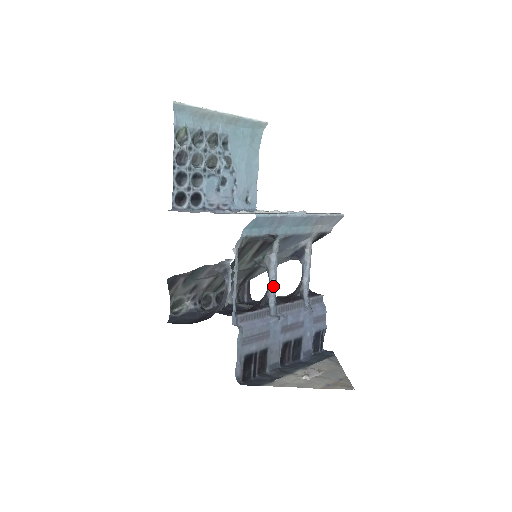
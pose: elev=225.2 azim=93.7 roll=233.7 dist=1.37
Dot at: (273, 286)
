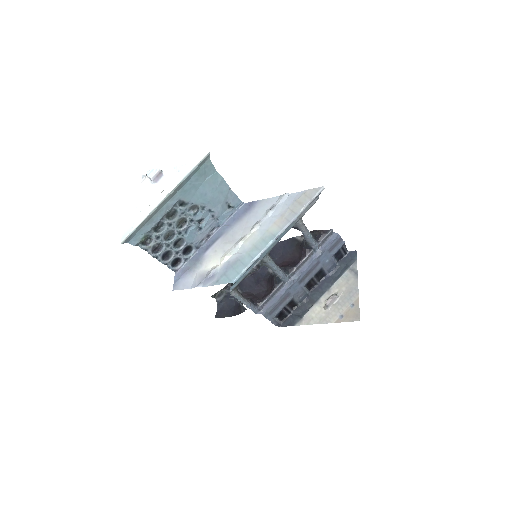
Dot at: (278, 273)
